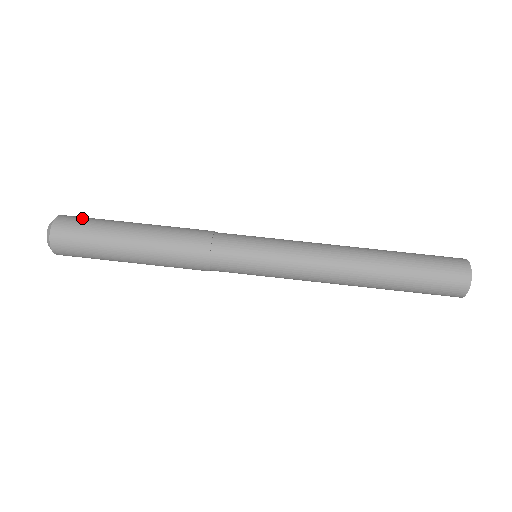
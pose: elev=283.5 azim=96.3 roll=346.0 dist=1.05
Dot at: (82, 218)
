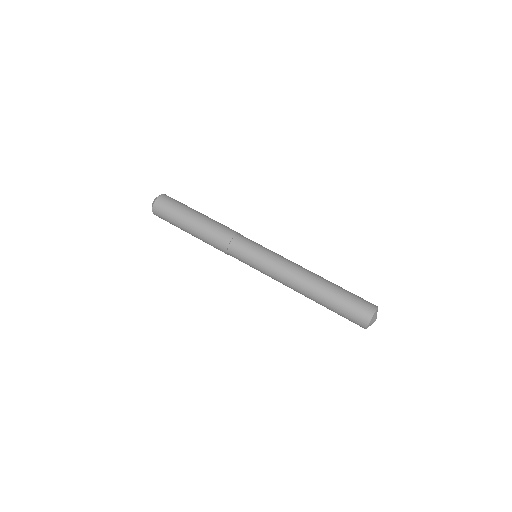
Dot at: occluded
